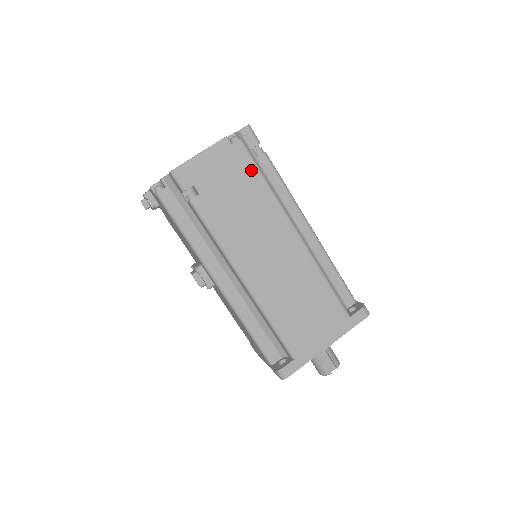
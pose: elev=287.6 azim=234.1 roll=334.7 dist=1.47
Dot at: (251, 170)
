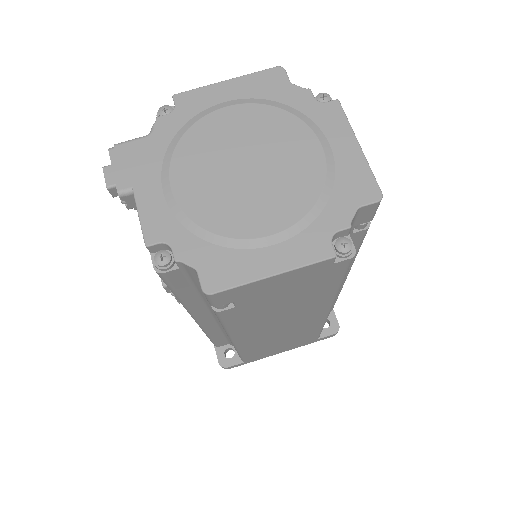
Dot at: (333, 281)
